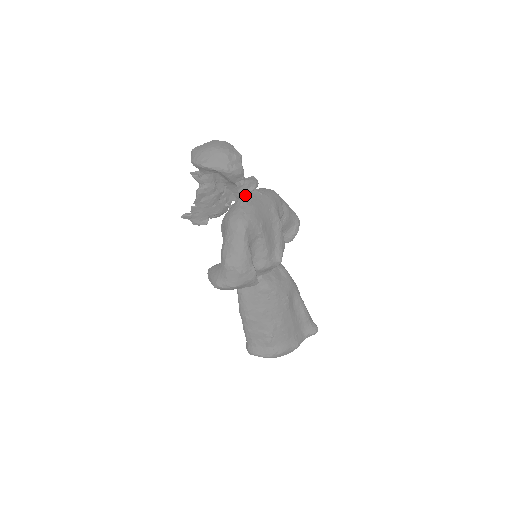
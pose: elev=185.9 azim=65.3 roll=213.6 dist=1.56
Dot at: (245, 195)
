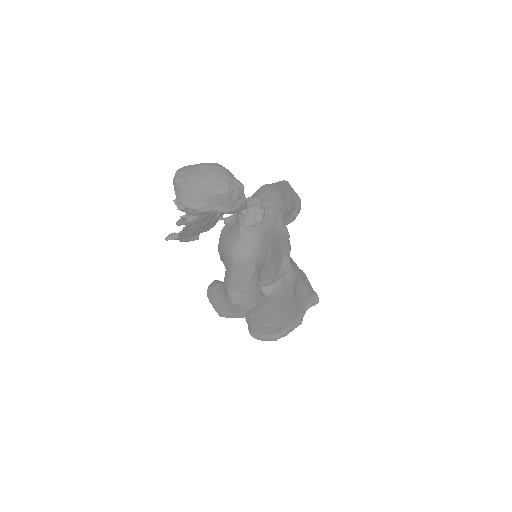
Dot at: occluded
